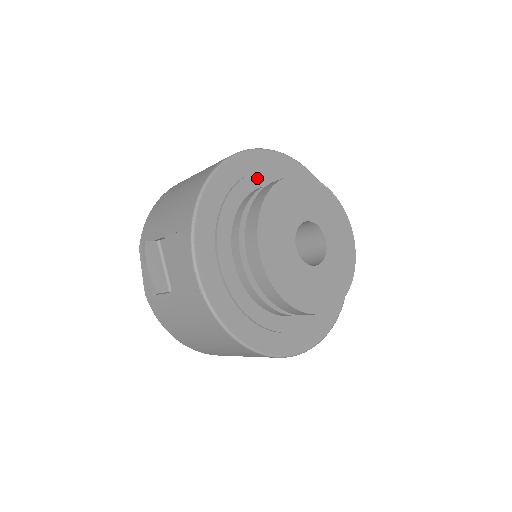
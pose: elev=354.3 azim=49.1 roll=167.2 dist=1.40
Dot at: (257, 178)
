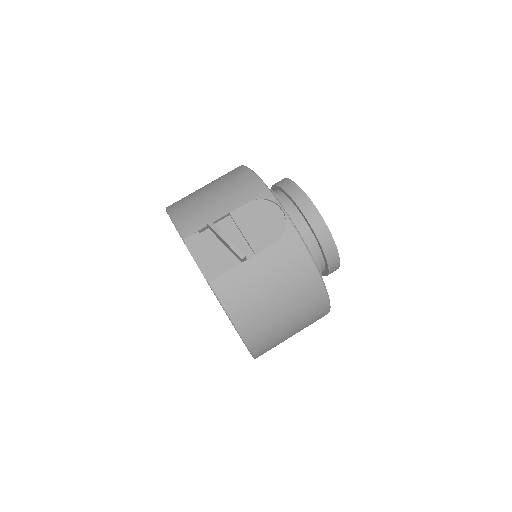
Dot at: occluded
